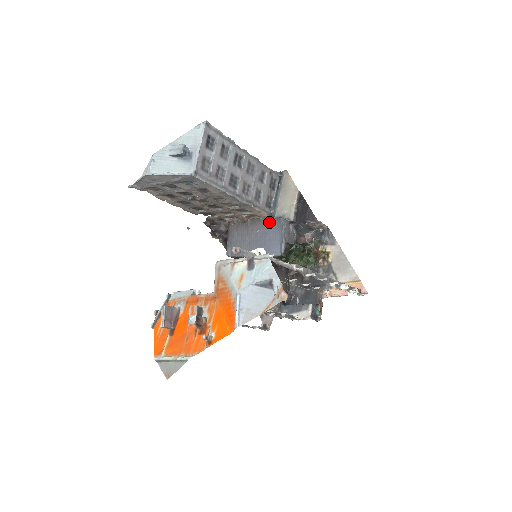
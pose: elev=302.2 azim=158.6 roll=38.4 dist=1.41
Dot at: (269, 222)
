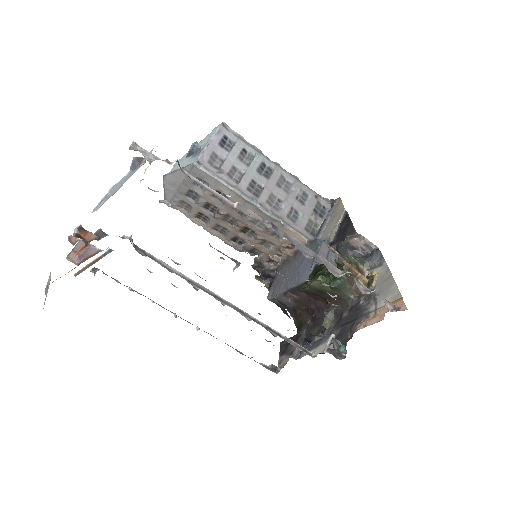
Dot at: occluded
